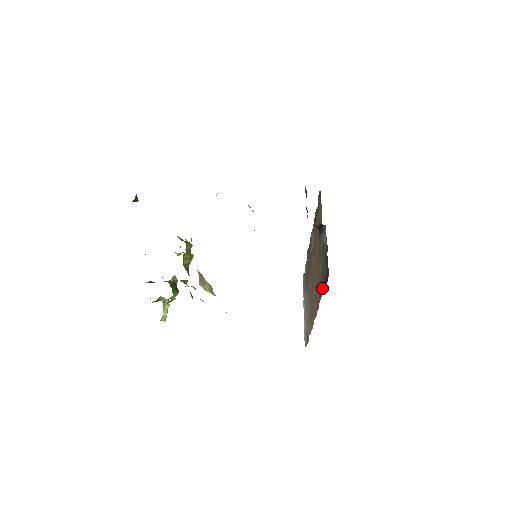
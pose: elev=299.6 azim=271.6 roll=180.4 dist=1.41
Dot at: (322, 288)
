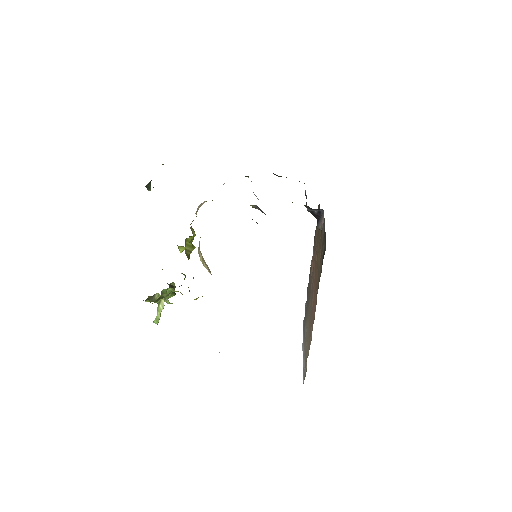
Dot at: (320, 272)
